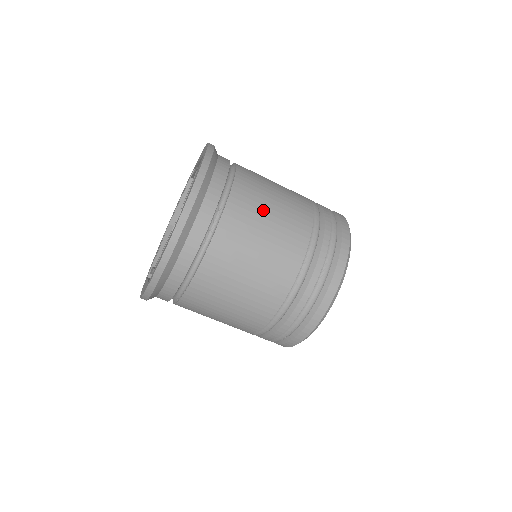
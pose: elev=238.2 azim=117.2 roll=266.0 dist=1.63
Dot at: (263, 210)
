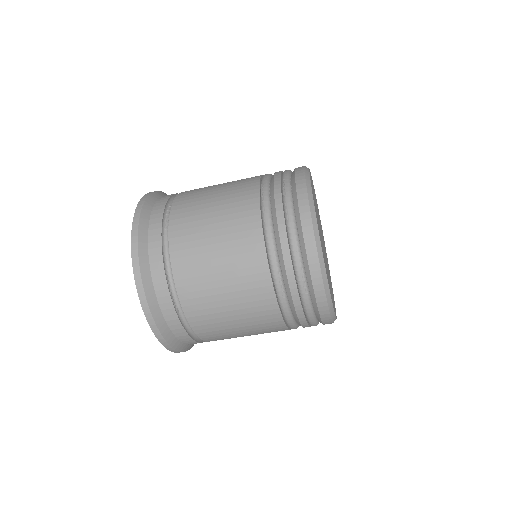
Dot at: (210, 188)
